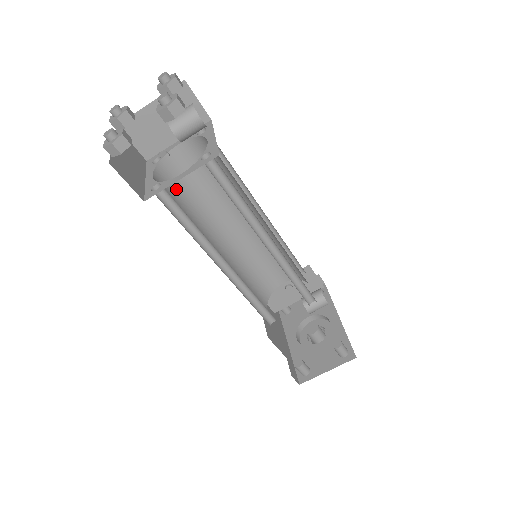
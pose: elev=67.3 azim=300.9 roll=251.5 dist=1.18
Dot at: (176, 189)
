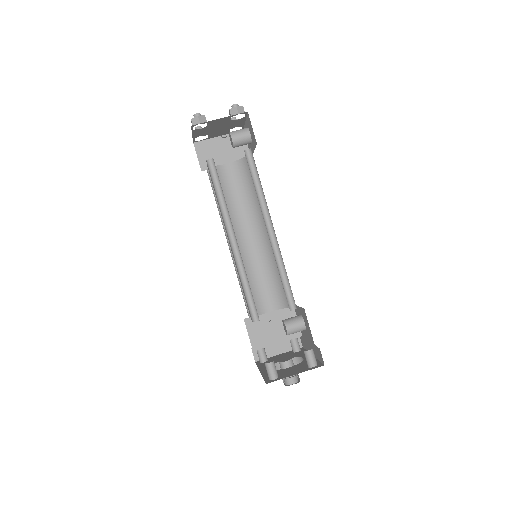
Dot at: occluded
